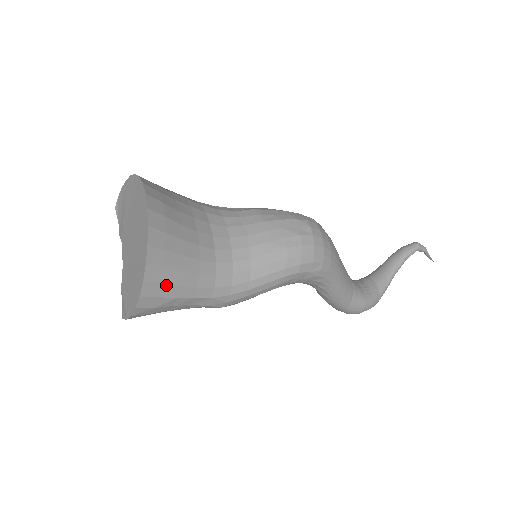
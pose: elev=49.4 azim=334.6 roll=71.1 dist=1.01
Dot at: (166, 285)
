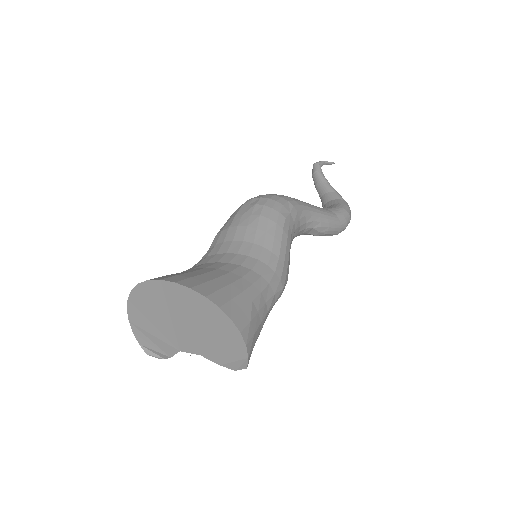
Dot at: (235, 299)
